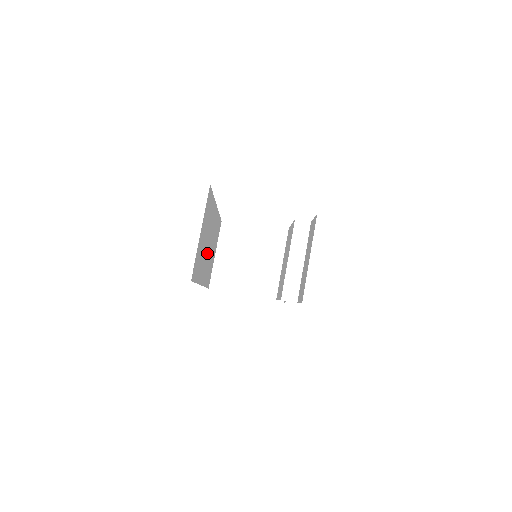
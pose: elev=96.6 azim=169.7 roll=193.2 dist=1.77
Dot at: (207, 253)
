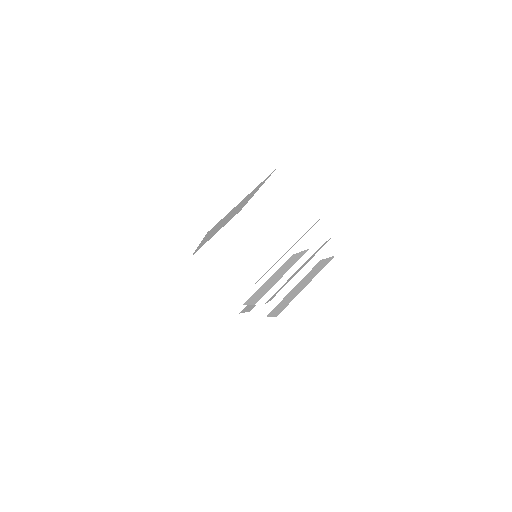
Dot at: (221, 224)
